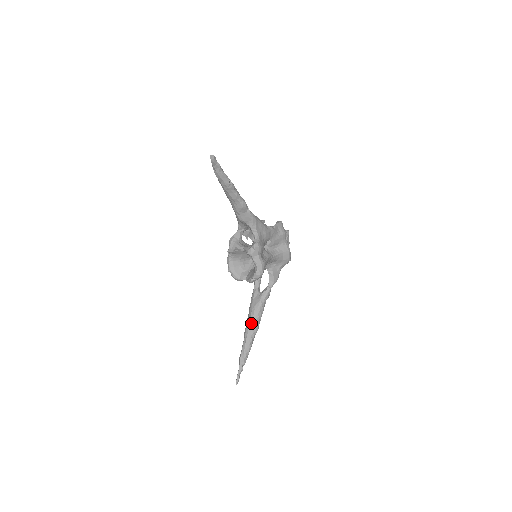
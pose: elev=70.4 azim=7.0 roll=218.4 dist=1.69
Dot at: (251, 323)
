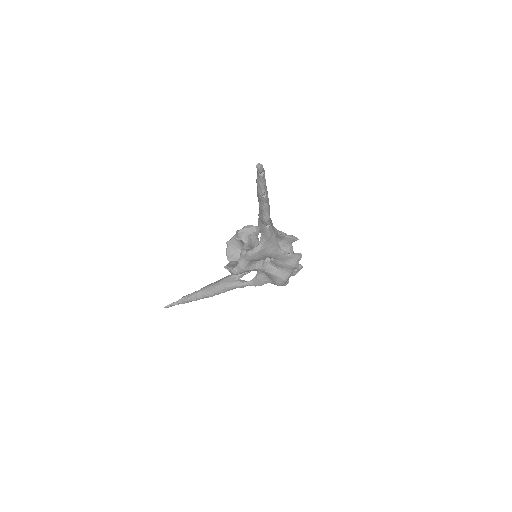
Dot at: (211, 288)
